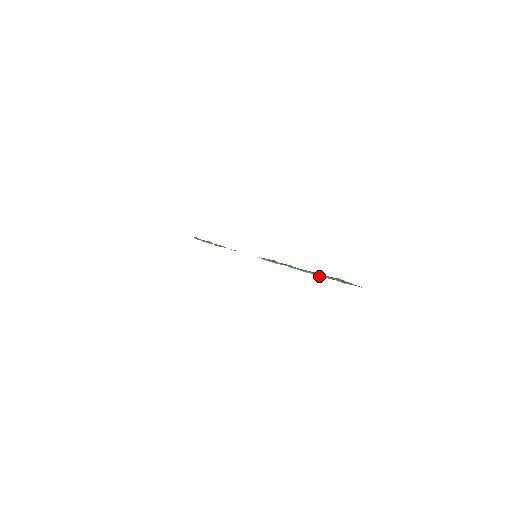
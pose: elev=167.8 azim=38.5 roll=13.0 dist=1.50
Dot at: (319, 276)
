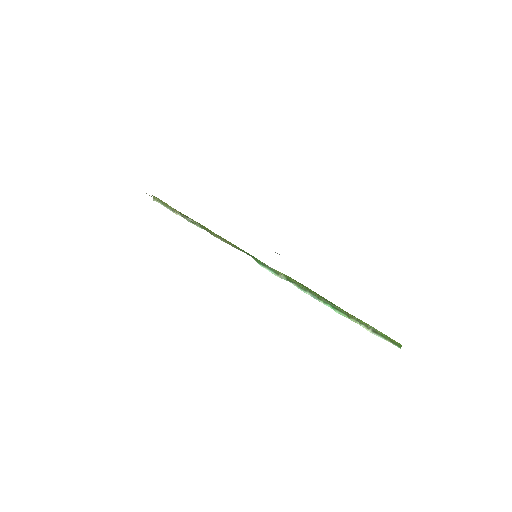
Dot at: (340, 313)
